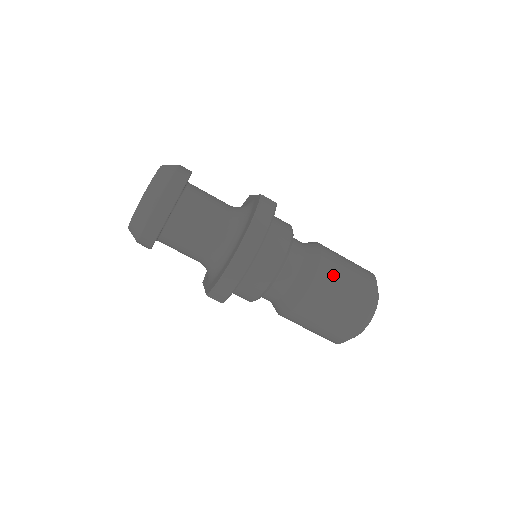
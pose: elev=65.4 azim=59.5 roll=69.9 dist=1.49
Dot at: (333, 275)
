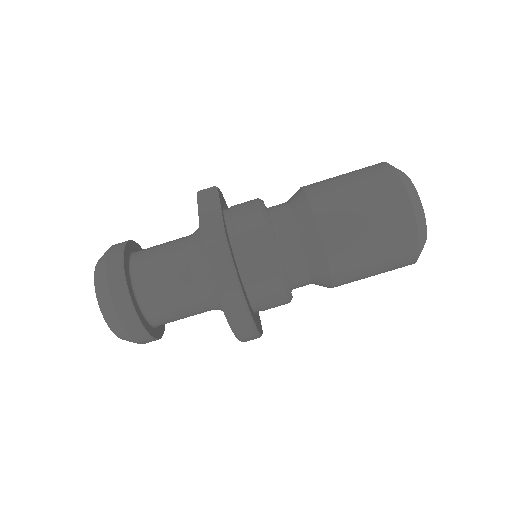
Dot at: (347, 240)
